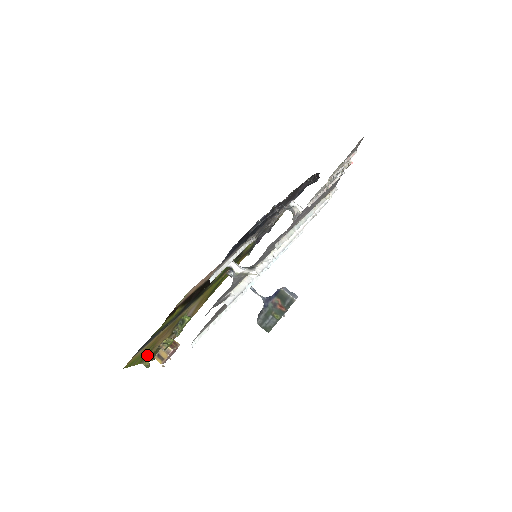
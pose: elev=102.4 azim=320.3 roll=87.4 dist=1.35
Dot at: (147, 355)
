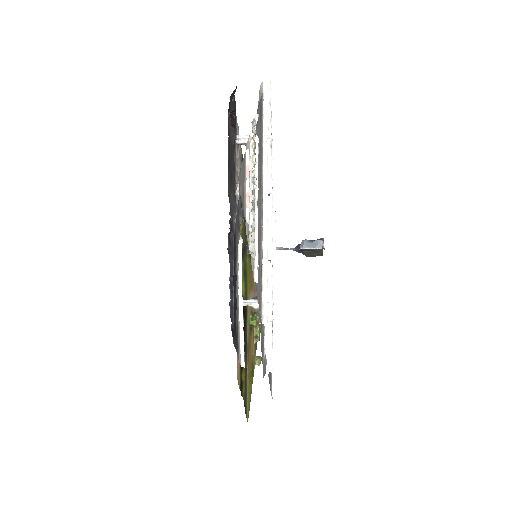
Dot at: (253, 364)
